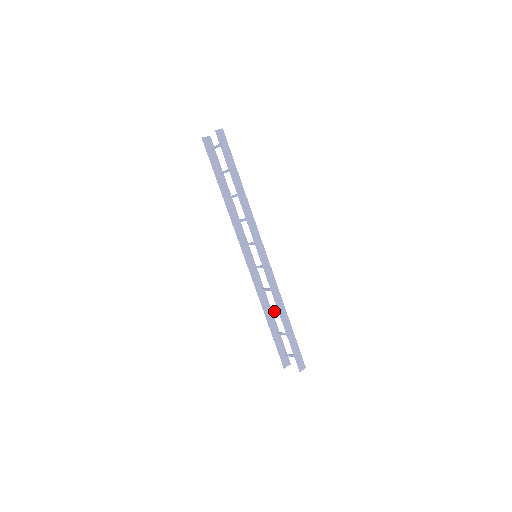
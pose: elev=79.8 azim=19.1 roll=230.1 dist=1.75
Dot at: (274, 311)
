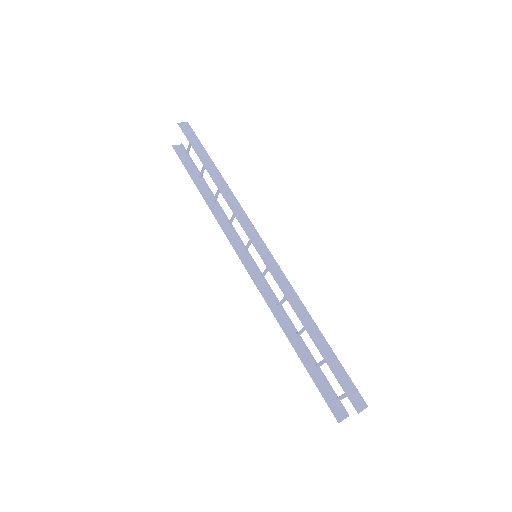
Dot at: (300, 330)
